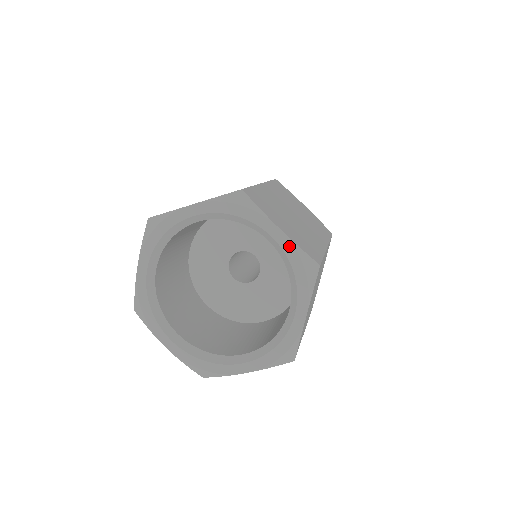
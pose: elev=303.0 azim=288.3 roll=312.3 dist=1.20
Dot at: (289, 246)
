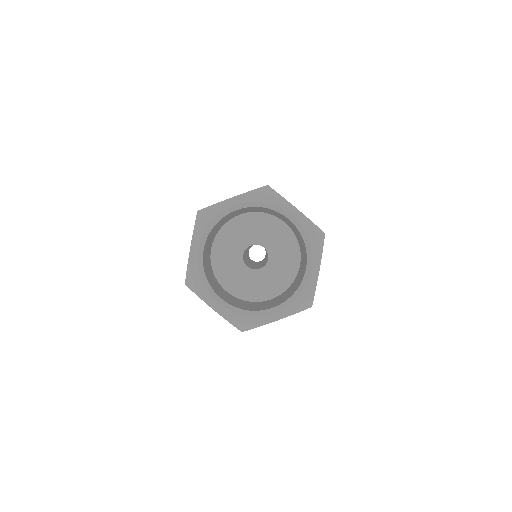
Dot at: (304, 220)
